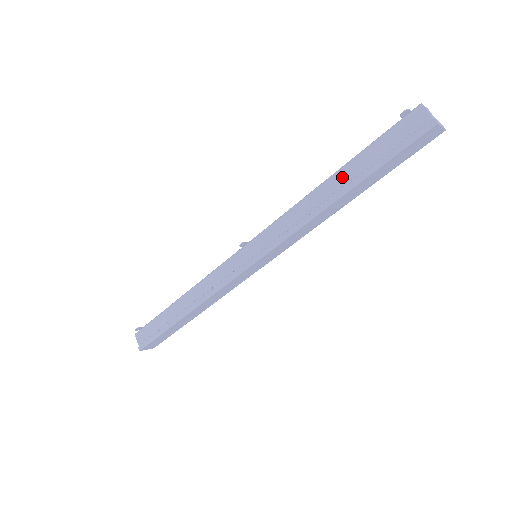
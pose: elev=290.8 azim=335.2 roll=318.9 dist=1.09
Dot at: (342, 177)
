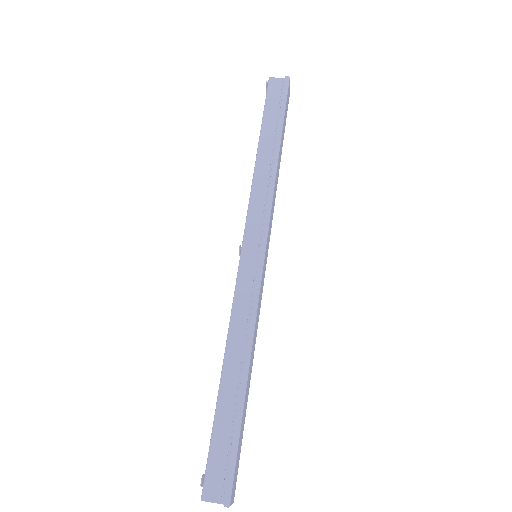
Dot at: (266, 141)
